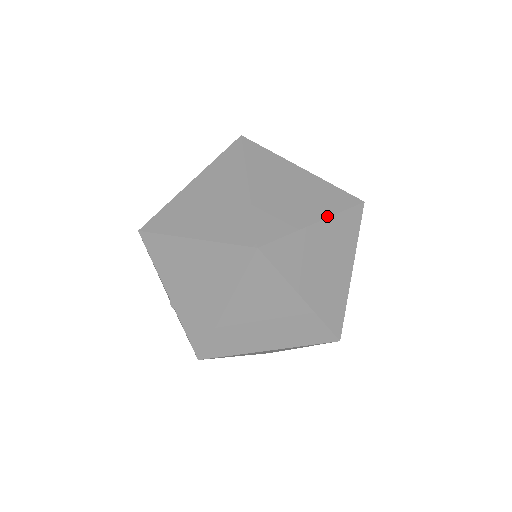
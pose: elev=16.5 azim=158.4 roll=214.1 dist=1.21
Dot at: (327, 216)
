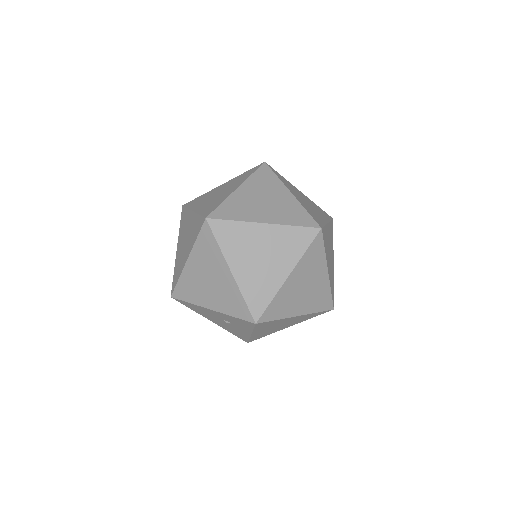
Dot at: (243, 182)
